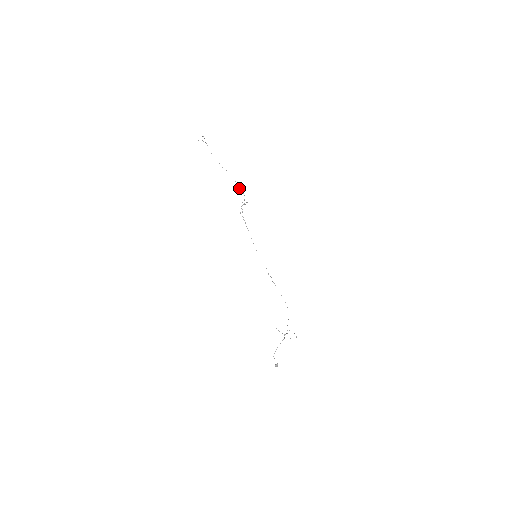
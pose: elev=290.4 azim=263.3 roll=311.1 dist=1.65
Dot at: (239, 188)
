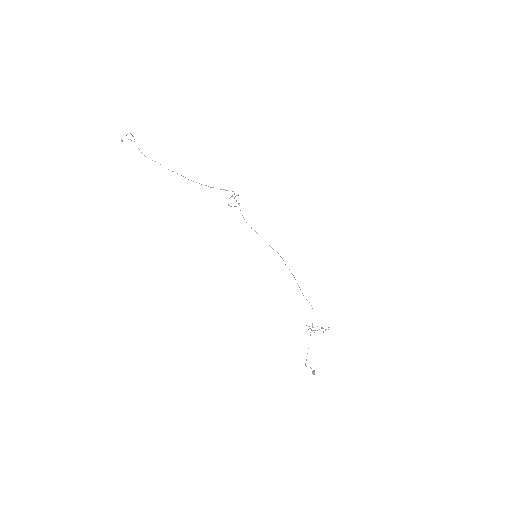
Dot at: occluded
